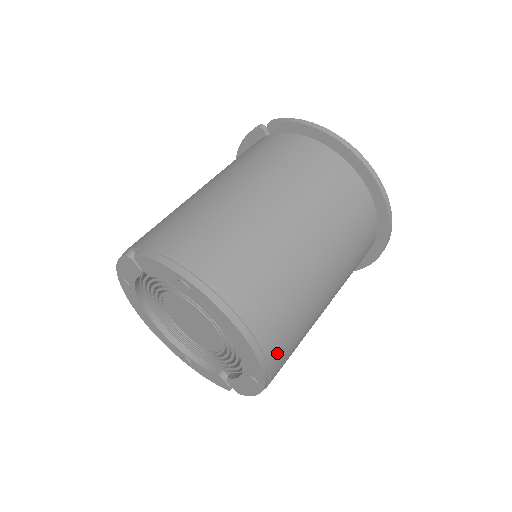
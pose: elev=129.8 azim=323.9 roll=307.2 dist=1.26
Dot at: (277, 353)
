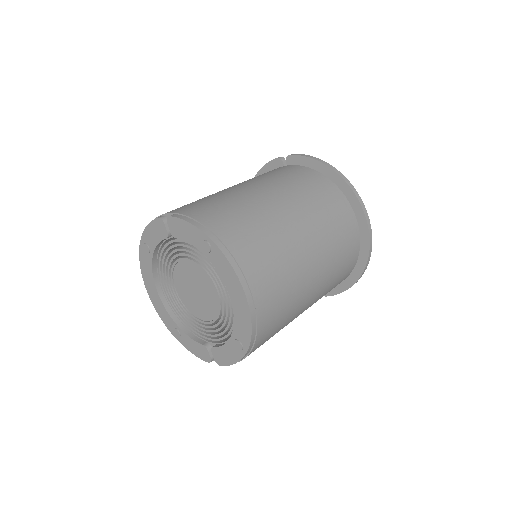
Dot at: (265, 322)
